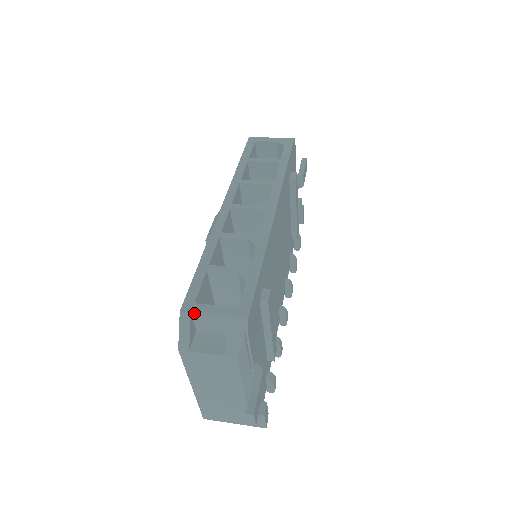
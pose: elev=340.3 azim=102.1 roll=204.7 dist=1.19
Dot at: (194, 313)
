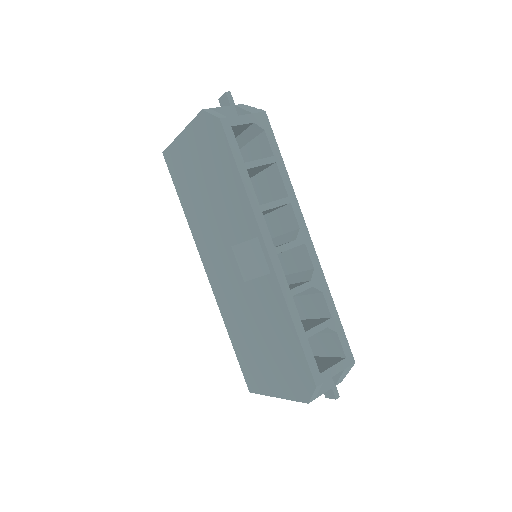
Dot at: (324, 381)
